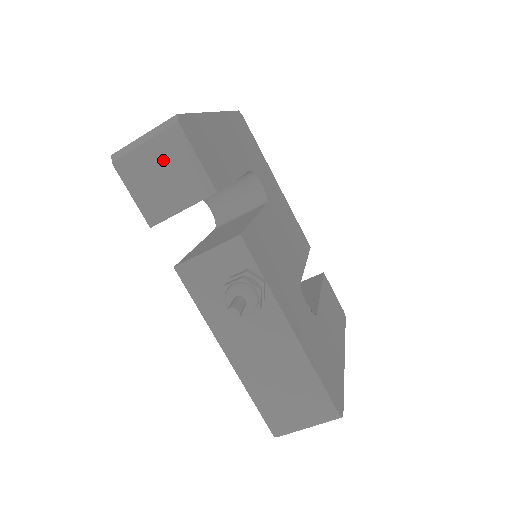
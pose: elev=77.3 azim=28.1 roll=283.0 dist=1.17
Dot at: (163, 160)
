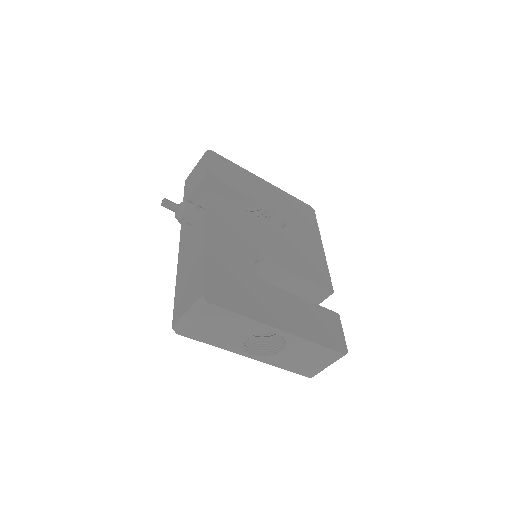
Dot at: (198, 169)
